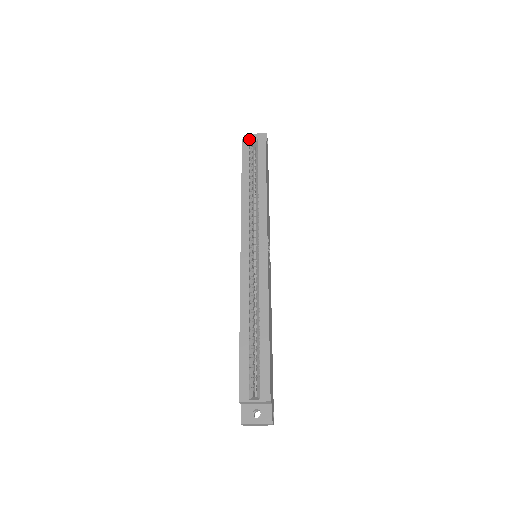
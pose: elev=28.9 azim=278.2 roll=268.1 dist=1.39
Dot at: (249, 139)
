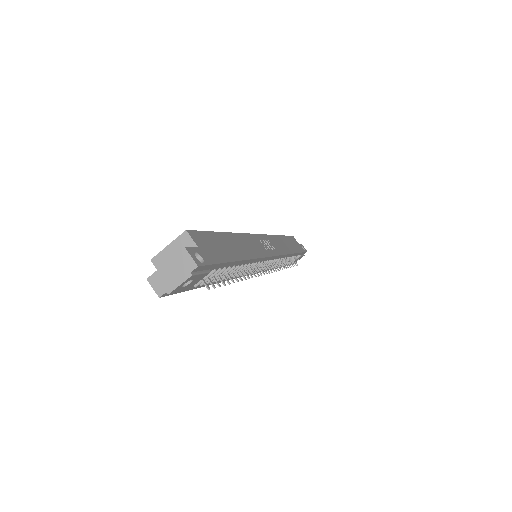
Dot at: occluded
